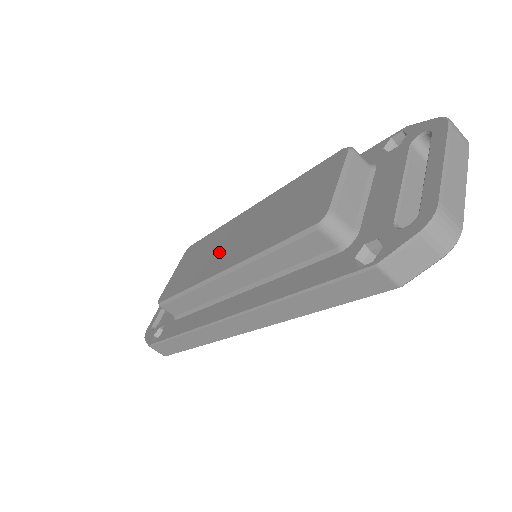
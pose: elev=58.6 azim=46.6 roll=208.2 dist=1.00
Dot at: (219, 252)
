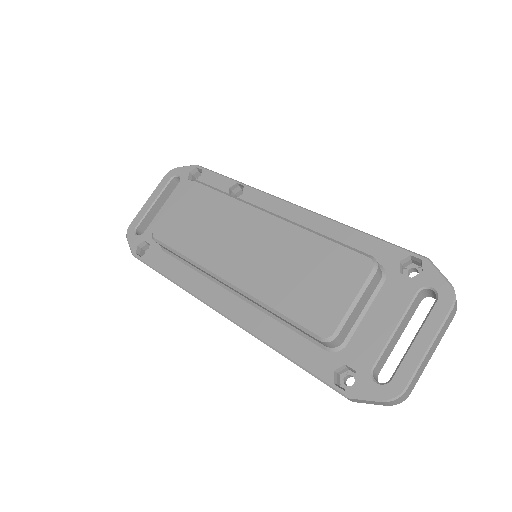
Dot at: (226, 245)
